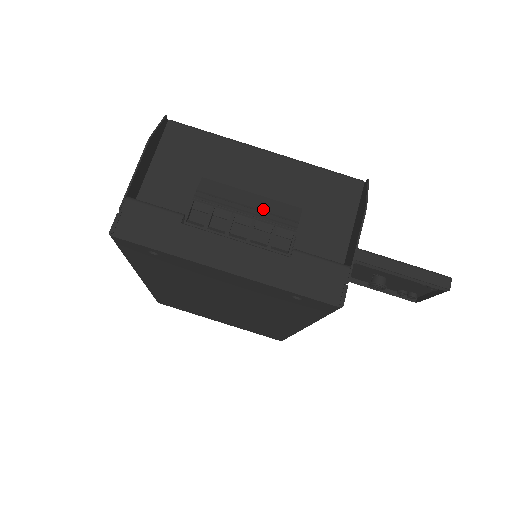
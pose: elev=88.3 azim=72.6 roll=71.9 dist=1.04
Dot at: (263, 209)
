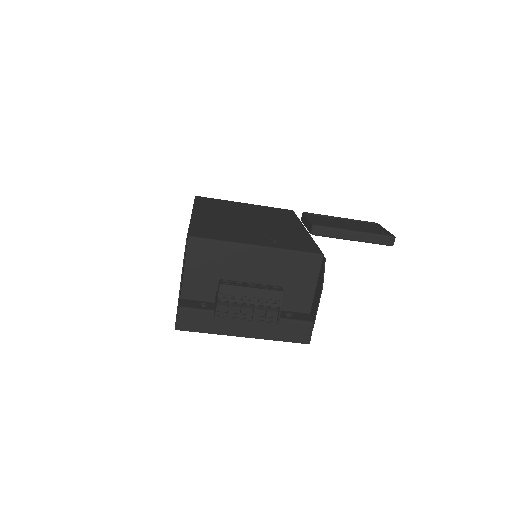
Dot at: (260, 298)
